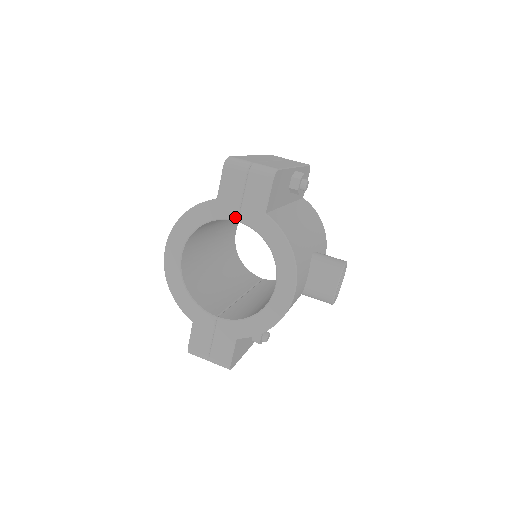
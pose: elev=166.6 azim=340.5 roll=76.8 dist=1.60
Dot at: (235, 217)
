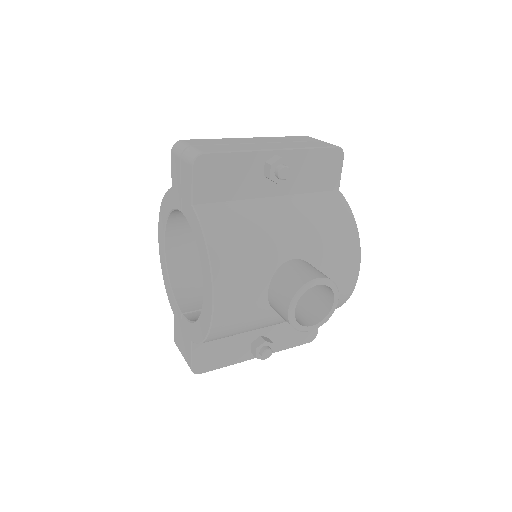
Dot at: (180, 208)
